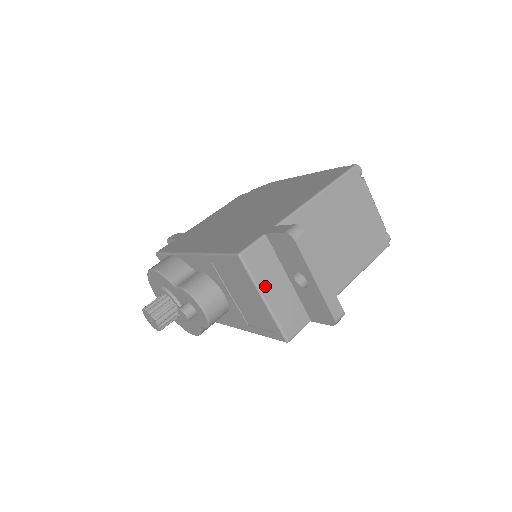
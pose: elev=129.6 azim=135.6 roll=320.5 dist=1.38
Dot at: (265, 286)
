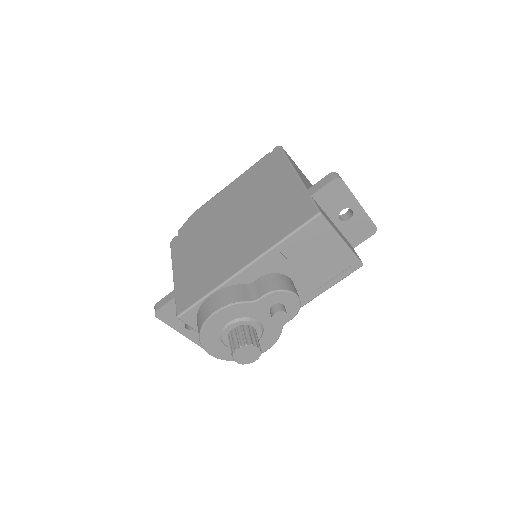
Dot at: (337, 231)
